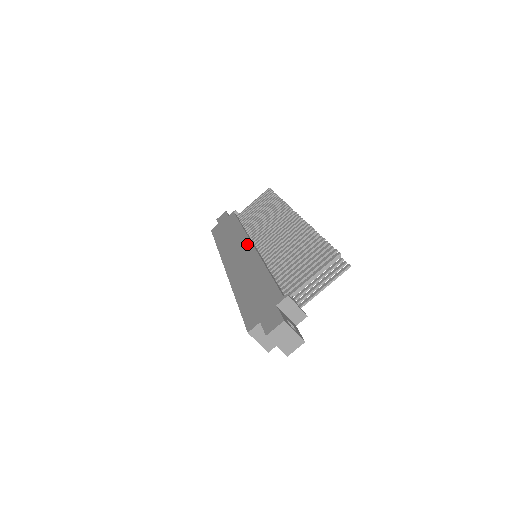
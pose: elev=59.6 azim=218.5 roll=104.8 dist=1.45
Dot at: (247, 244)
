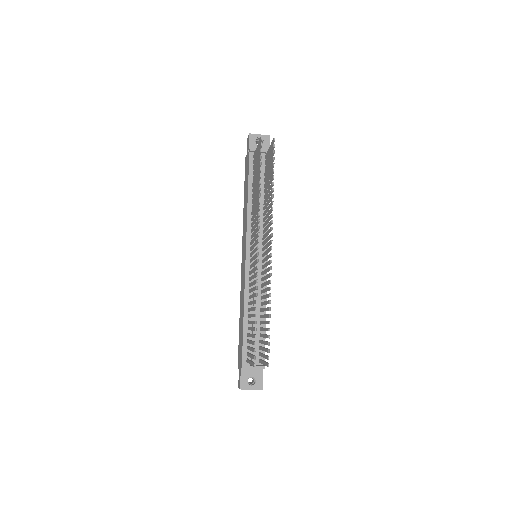
Dot at: (245, 249)
